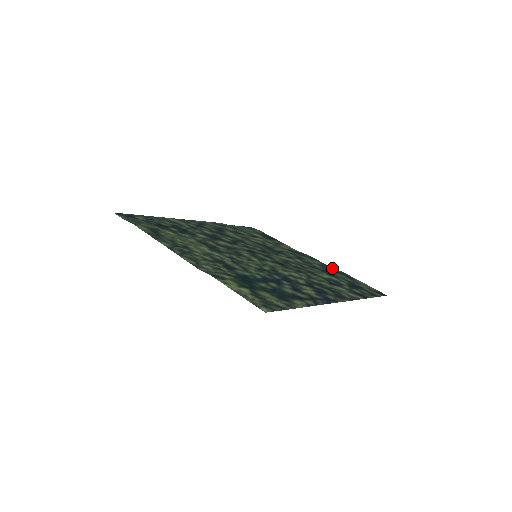
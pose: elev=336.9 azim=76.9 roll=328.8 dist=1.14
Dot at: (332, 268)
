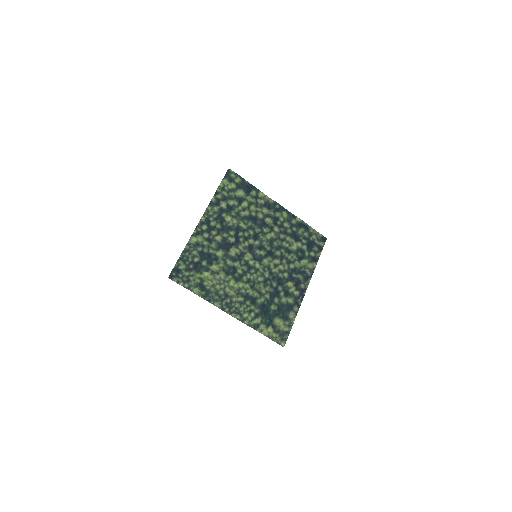
Dot at: (295, 218)
